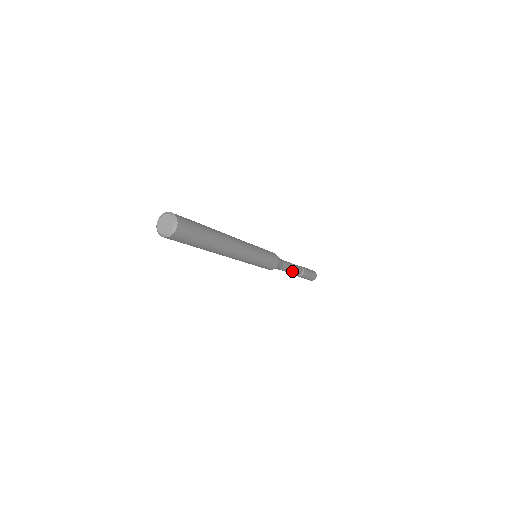
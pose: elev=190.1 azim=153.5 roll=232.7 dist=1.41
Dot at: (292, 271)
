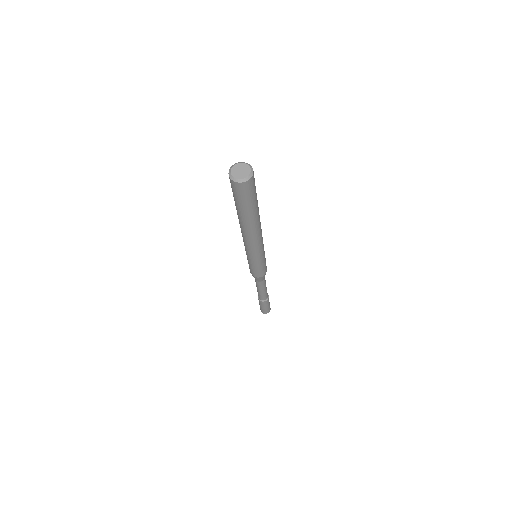
Dot at: (264, 291)
